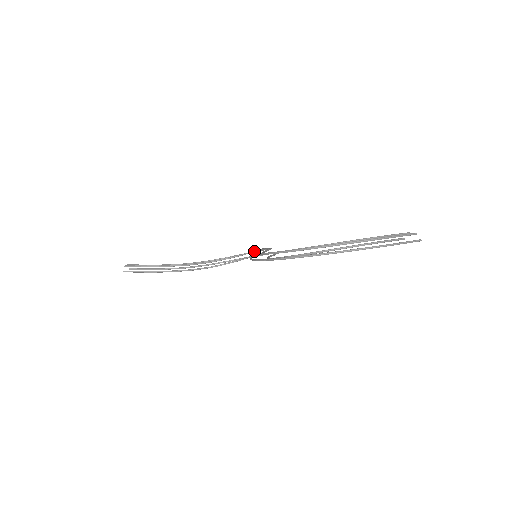
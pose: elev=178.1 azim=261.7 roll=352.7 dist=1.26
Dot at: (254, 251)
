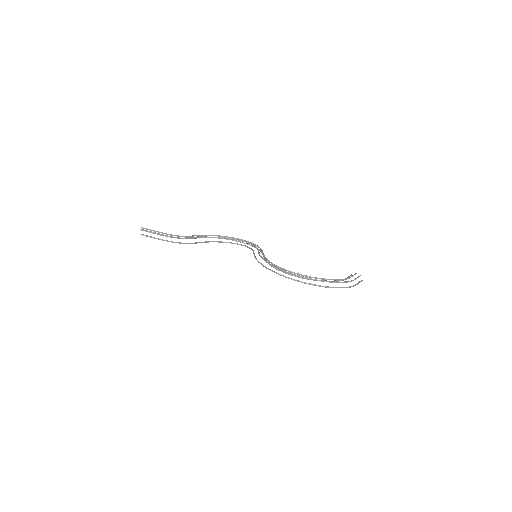
Dot at: (240, 240)
